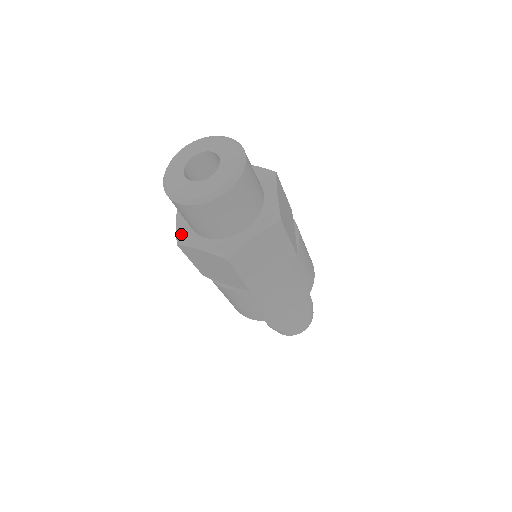
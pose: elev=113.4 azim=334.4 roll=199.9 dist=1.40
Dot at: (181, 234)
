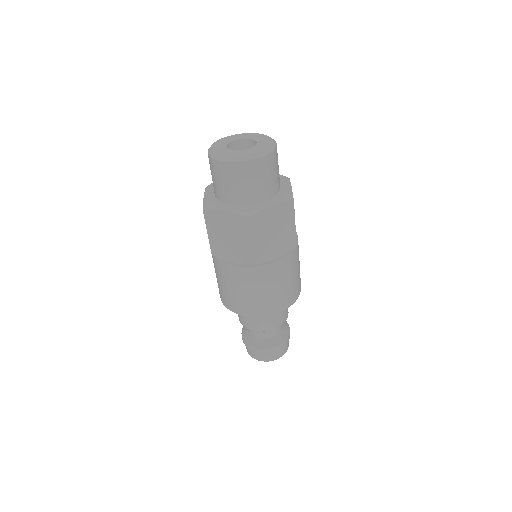
Dot at: occluded
